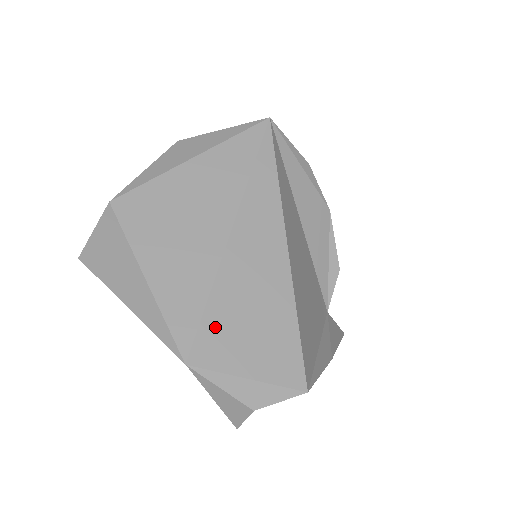
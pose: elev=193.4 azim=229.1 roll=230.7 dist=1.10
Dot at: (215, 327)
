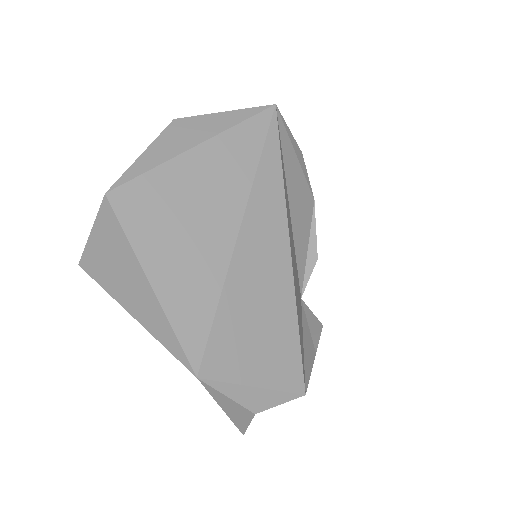
Dot at: (224, 337)
